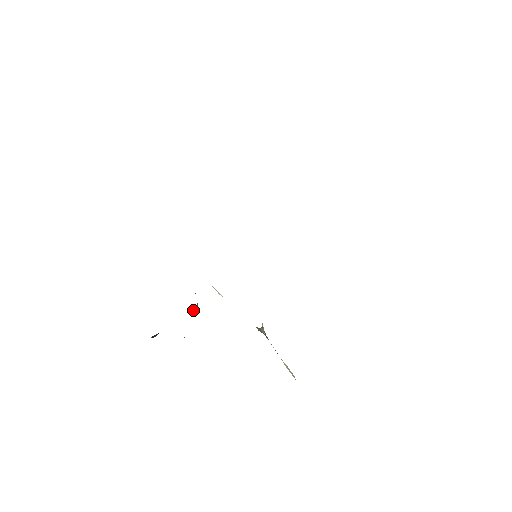
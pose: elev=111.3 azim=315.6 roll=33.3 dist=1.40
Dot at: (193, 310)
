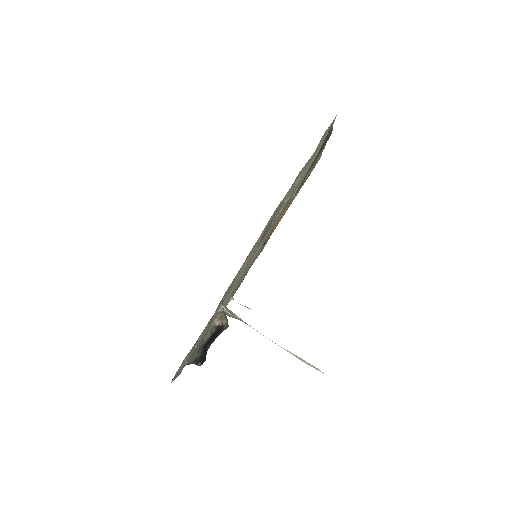
Dot at: (218, 328)
